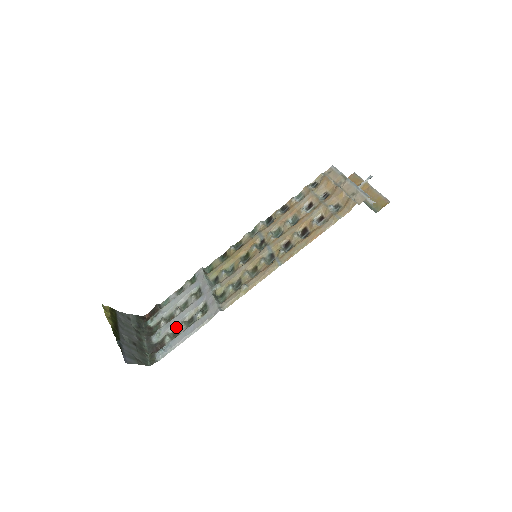
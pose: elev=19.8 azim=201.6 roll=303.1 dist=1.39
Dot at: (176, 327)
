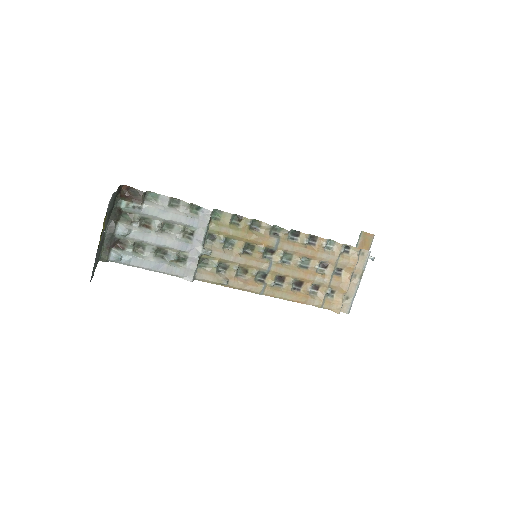
Dot at: (146, 244)
